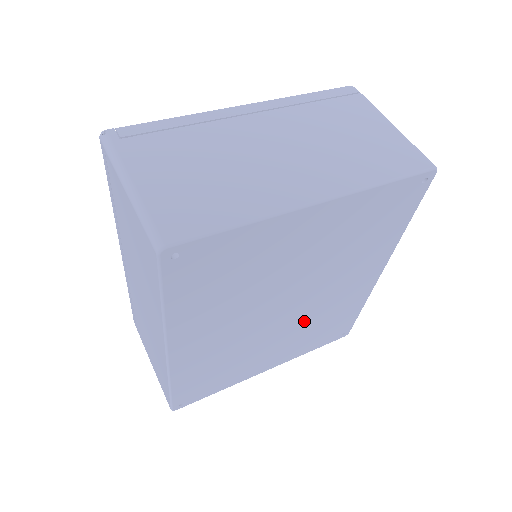
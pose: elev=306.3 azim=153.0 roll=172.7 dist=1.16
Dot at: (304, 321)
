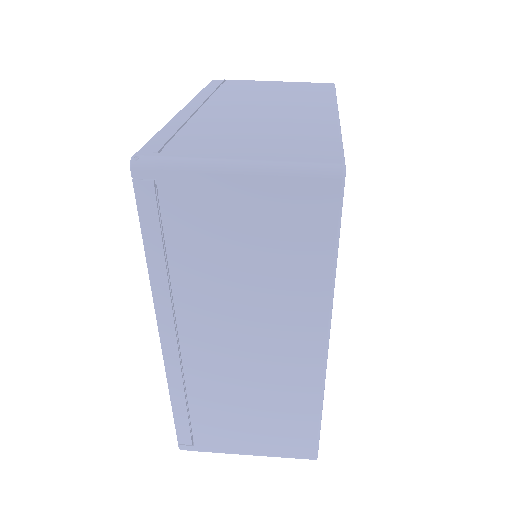
Dot at: occluded
